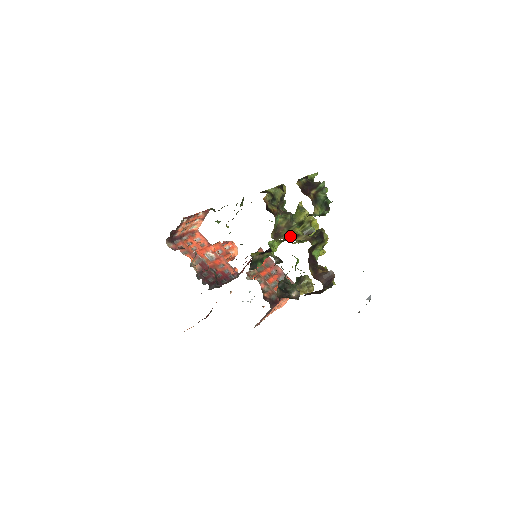
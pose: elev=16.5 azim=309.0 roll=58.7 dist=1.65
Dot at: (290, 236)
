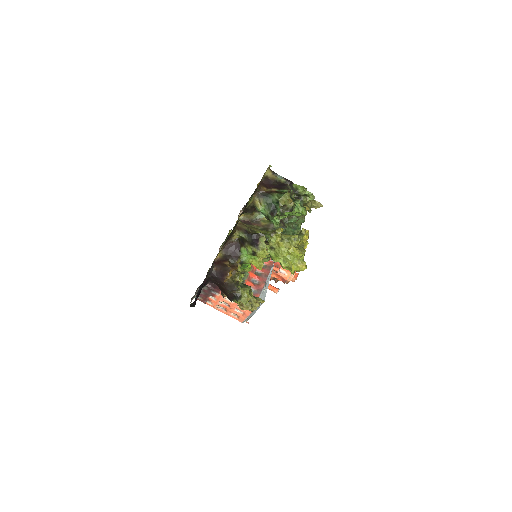
Dot at: occluded
